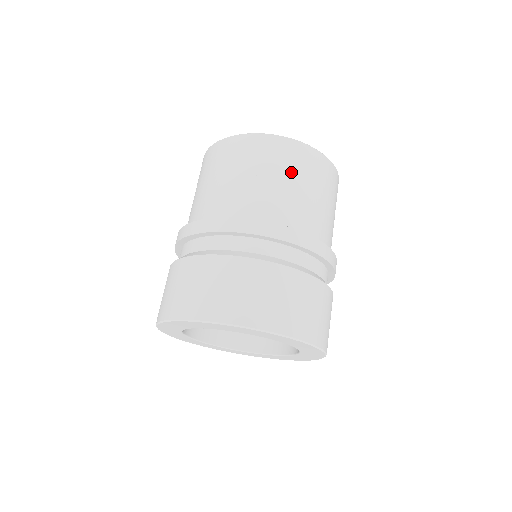
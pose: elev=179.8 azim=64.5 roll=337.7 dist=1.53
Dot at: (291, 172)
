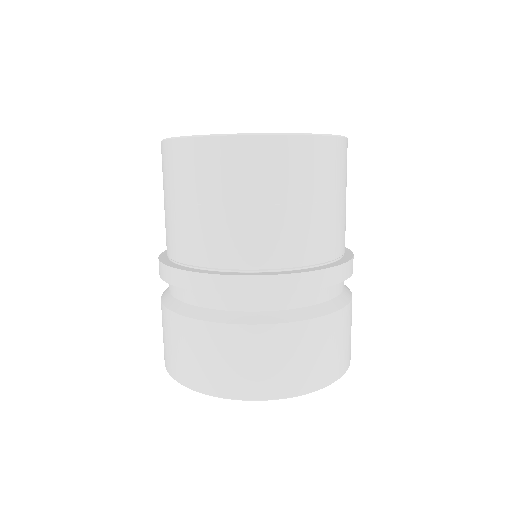
Dot at: (331, 186)
